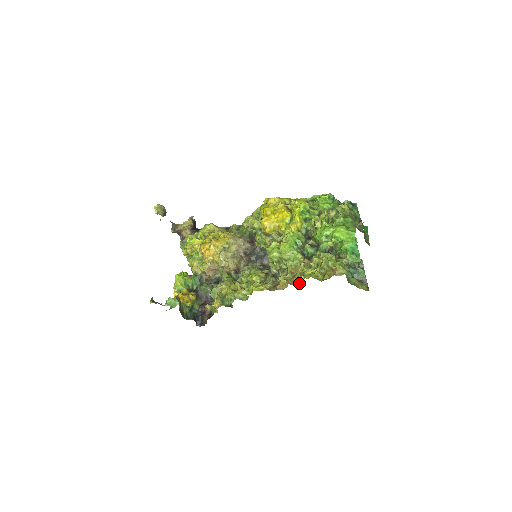
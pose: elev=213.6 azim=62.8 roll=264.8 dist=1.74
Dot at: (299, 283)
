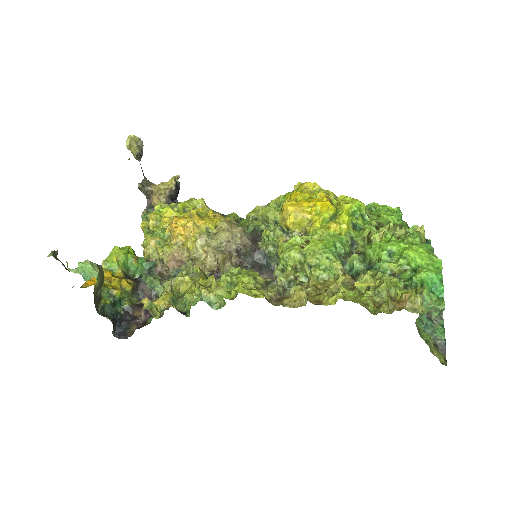
Dot at: (330, 303)
